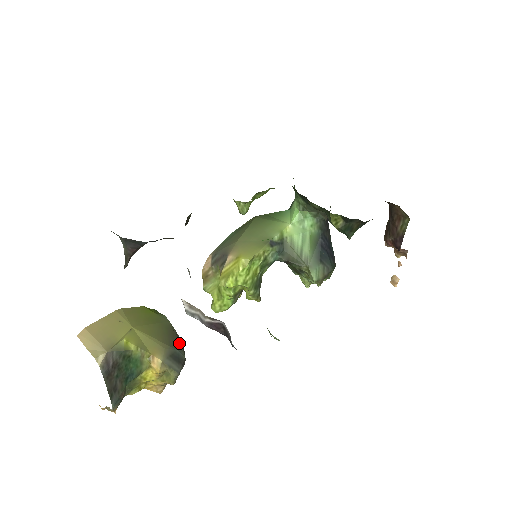
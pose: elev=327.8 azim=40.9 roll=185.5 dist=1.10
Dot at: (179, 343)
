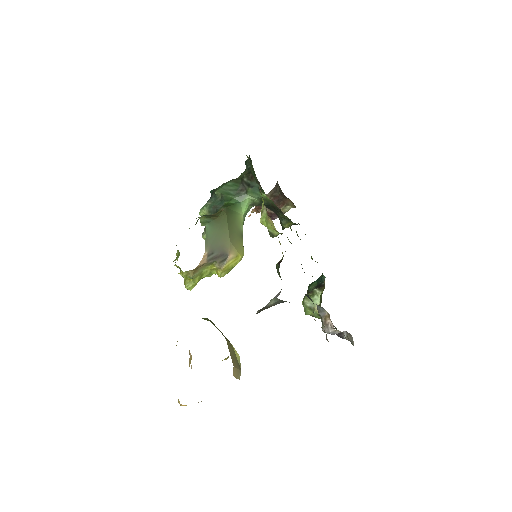
Dot at: occluded
